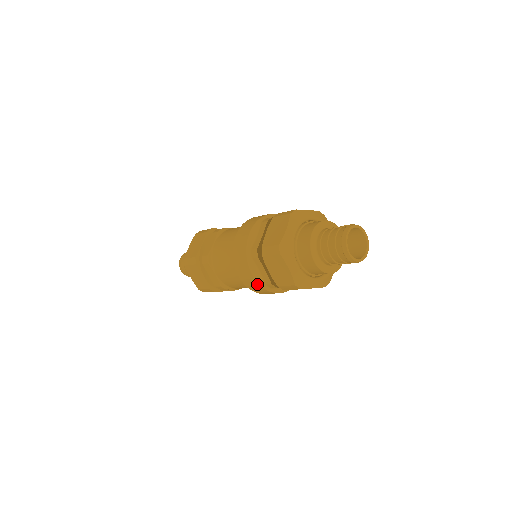
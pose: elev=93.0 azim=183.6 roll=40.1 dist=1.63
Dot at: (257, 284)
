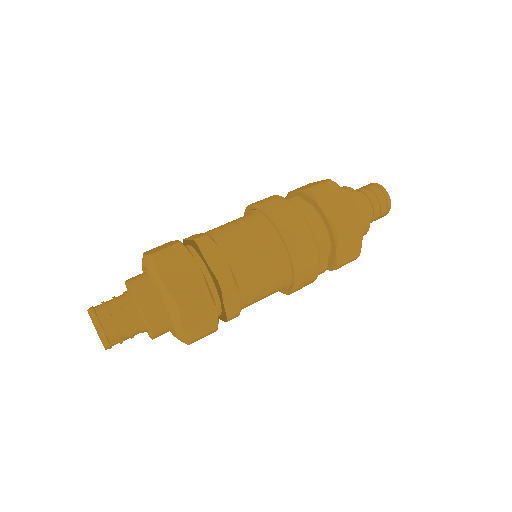
Dot at: (307, 231)
